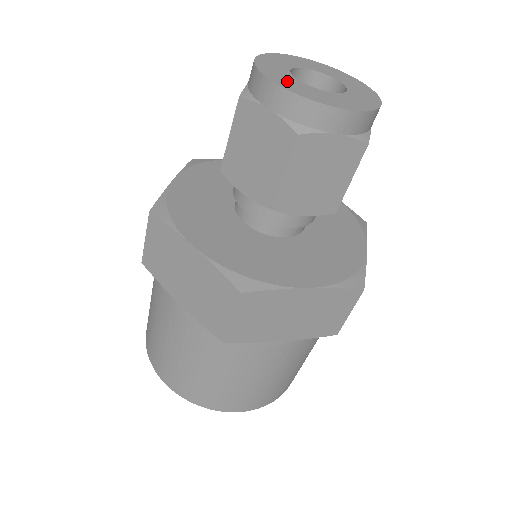
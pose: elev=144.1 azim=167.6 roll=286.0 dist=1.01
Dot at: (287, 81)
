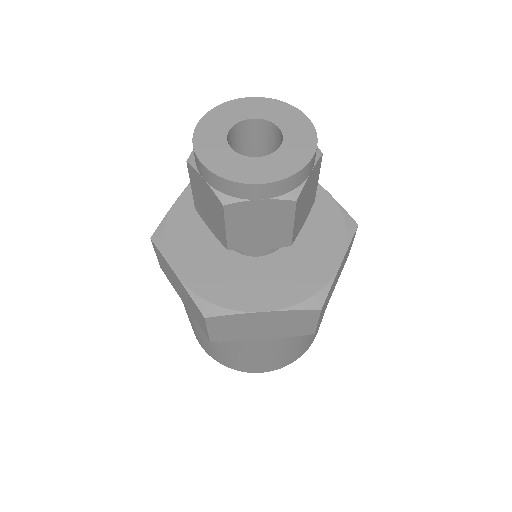
Dot at: (255, 170)
